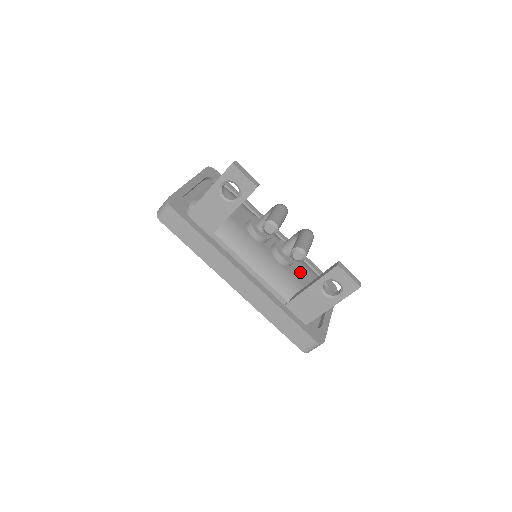
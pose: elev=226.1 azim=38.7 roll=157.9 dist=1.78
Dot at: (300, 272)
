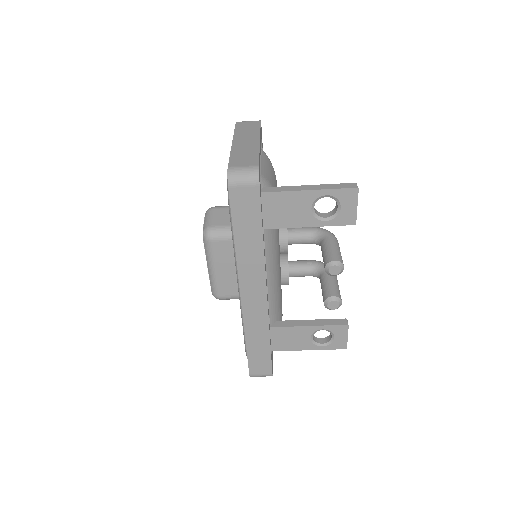
Dot at: occluded
